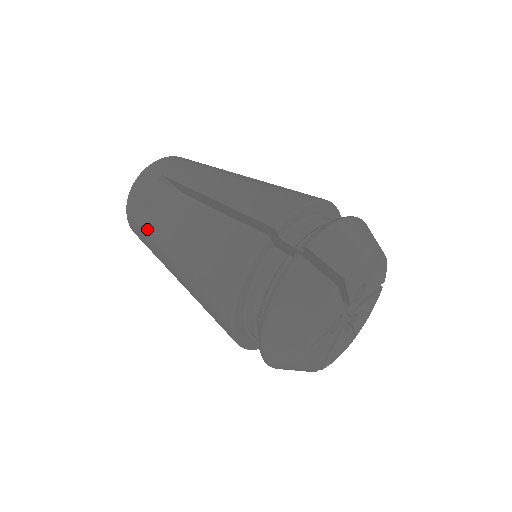
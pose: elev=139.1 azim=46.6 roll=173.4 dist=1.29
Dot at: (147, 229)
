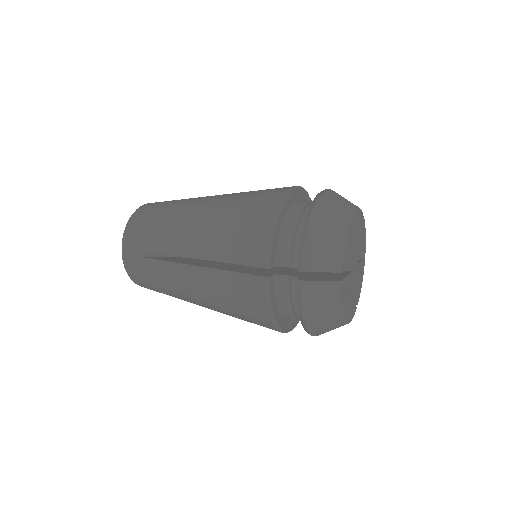
Dot at: (171, 204)
